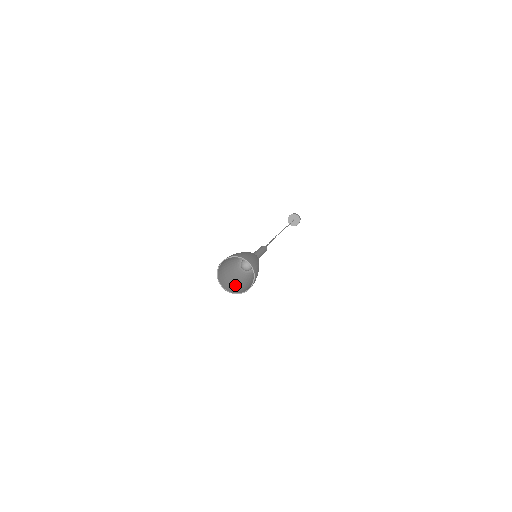
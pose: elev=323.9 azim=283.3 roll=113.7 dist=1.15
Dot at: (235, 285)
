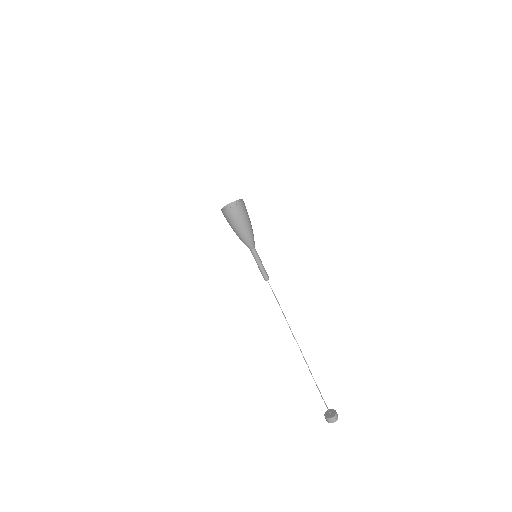
Dot at: (228, 221)
